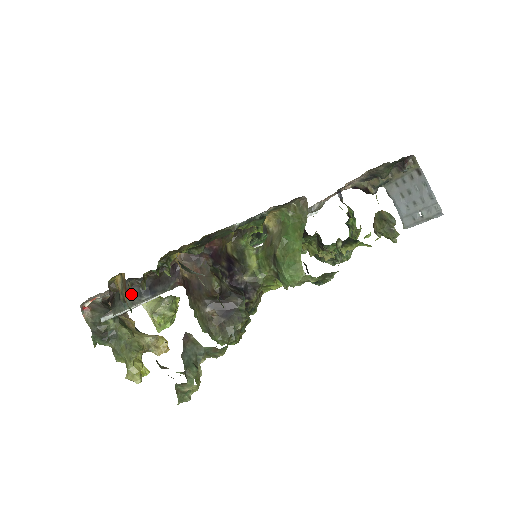
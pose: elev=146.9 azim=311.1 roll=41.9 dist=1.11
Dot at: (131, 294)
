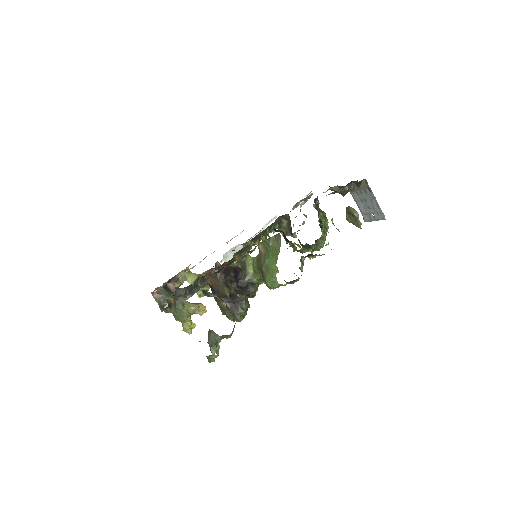
Dot at: (180, 297)
